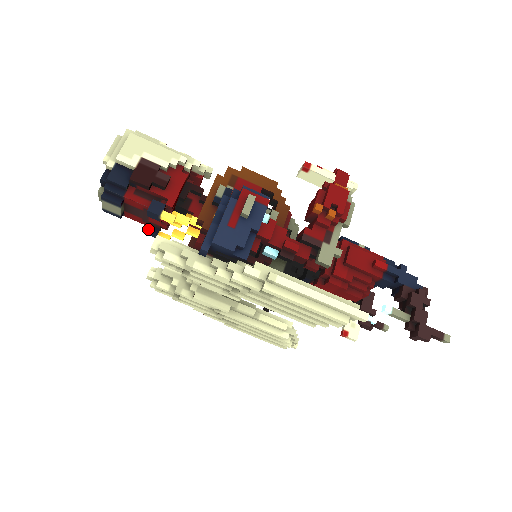
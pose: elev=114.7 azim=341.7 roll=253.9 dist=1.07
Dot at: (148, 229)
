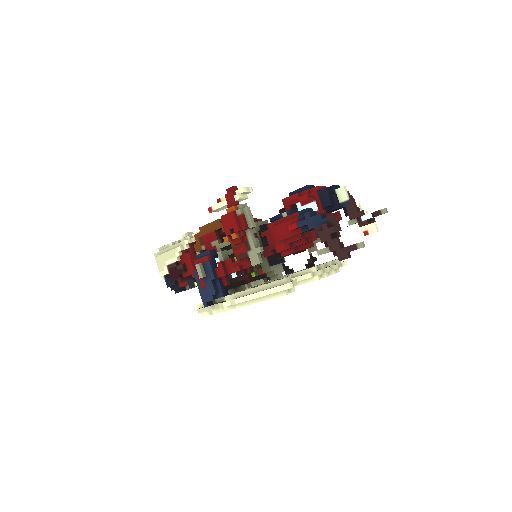
Dot at: occluded
